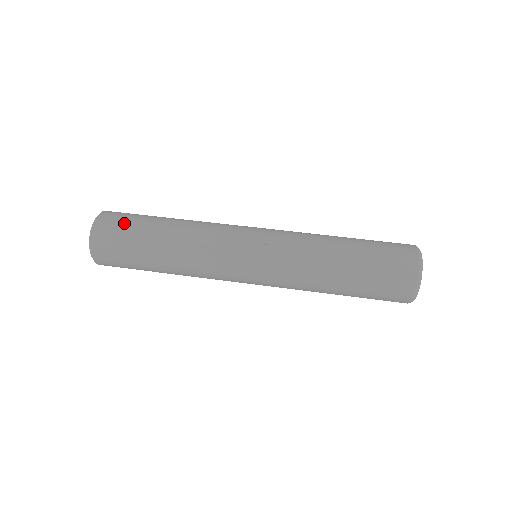
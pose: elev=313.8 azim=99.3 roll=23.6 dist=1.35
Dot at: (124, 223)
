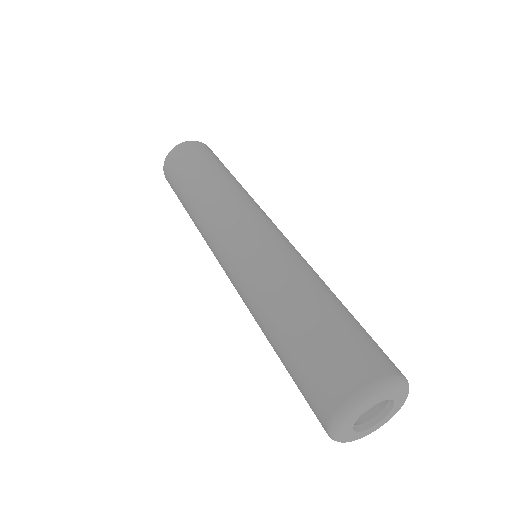
Dot at: (209, 154)
